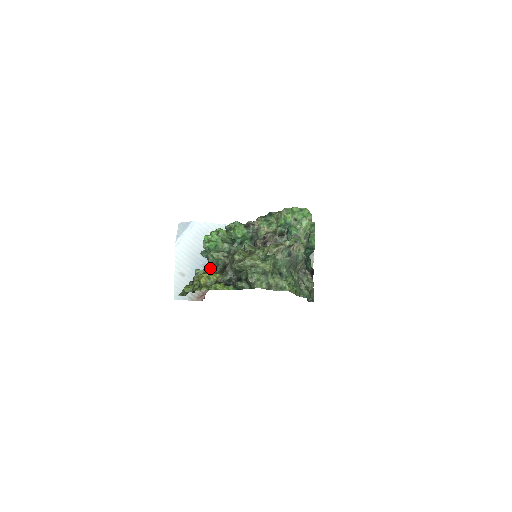
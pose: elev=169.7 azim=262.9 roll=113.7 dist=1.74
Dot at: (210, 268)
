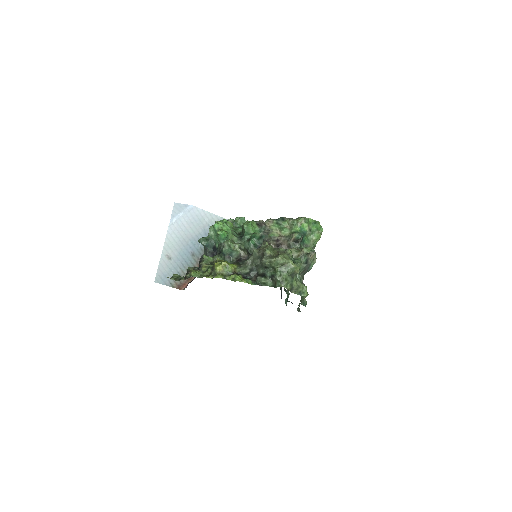
Dot at: (220, 257)
